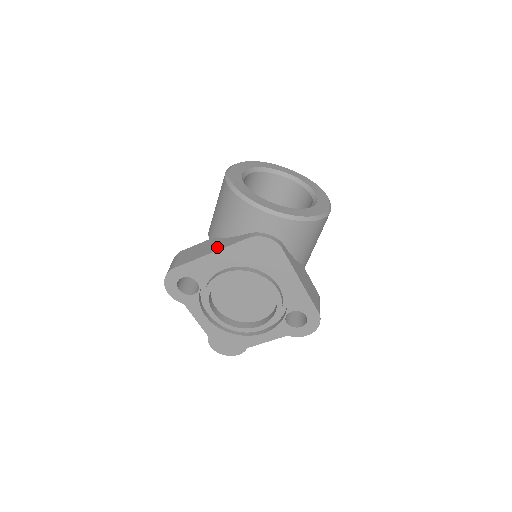
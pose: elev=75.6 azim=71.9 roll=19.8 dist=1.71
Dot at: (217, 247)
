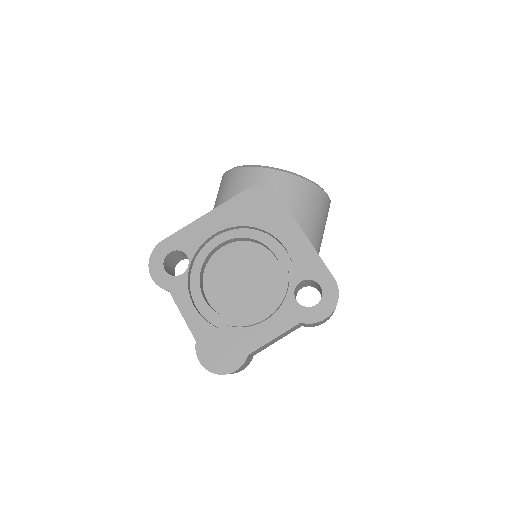
Dot at: occluded
